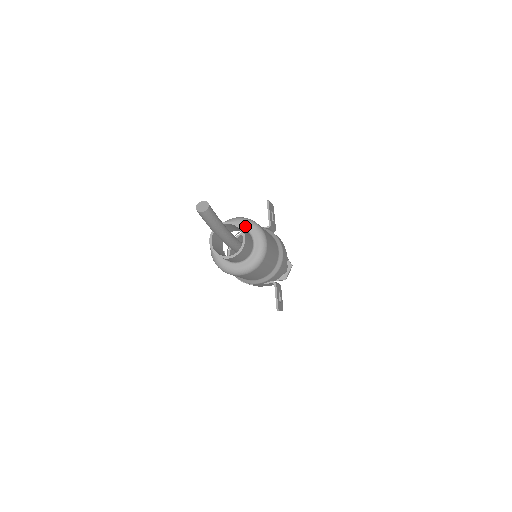
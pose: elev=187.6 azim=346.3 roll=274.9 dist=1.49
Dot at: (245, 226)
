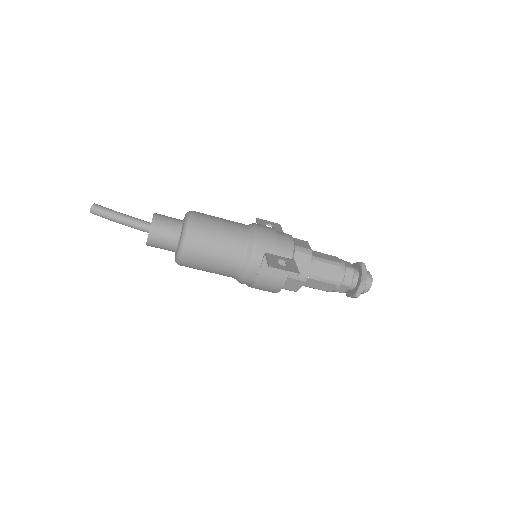
Dot at: occluded
